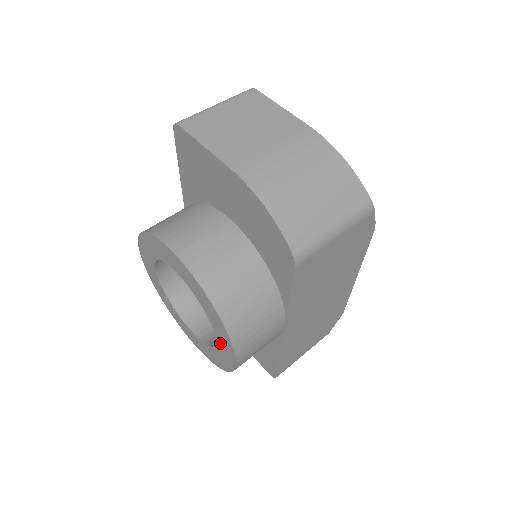
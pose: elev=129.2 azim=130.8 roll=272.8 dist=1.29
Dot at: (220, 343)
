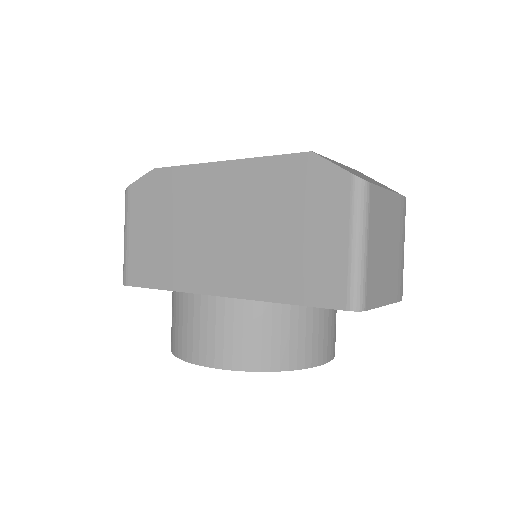
Dot at: occluded
